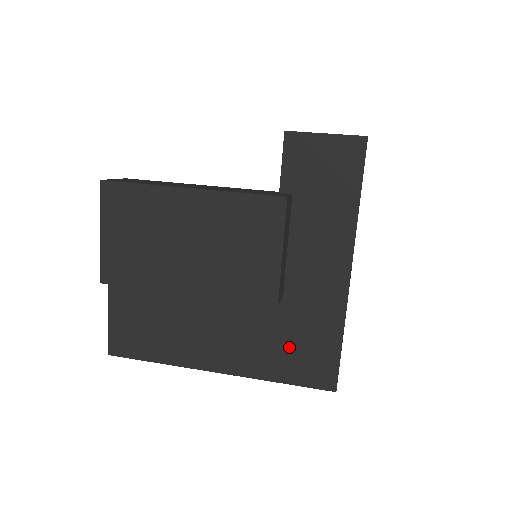
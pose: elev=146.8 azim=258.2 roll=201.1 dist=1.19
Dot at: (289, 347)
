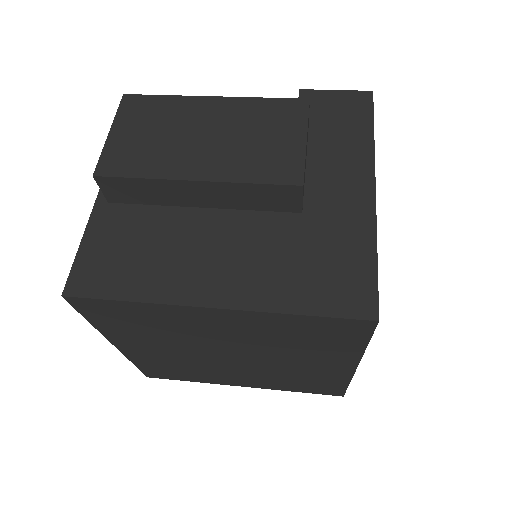
Dot at: (312, 268)
